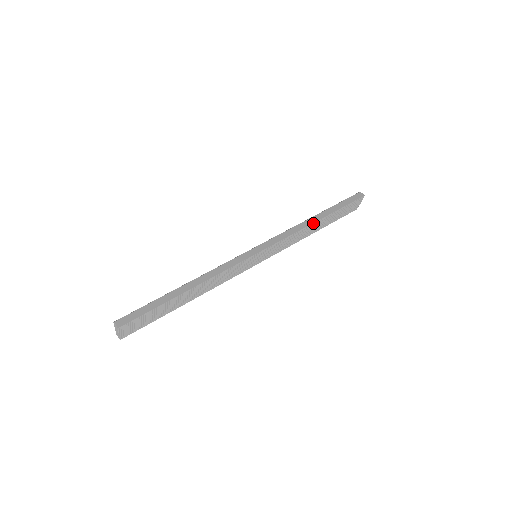
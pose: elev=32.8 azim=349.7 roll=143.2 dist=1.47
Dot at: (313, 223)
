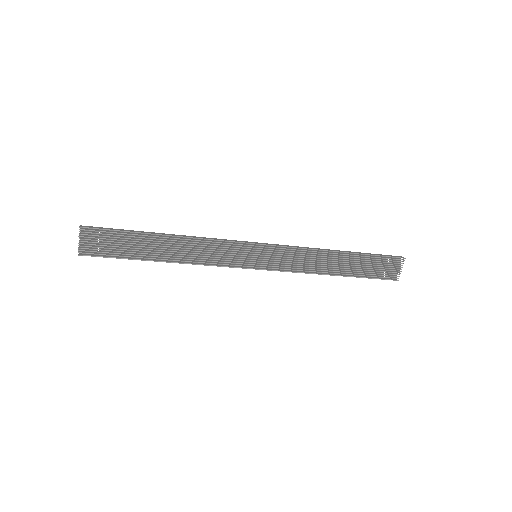
Dot at: (331, 251)
